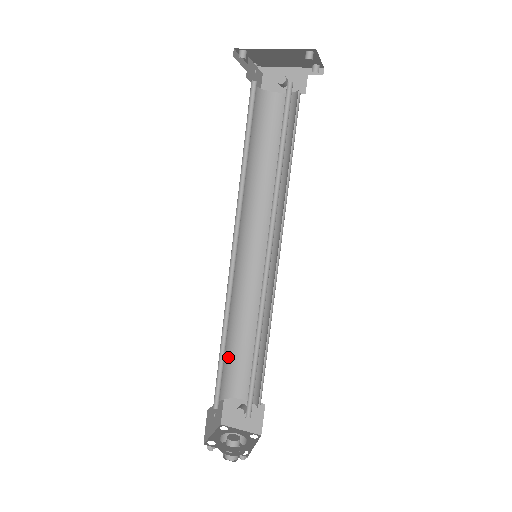
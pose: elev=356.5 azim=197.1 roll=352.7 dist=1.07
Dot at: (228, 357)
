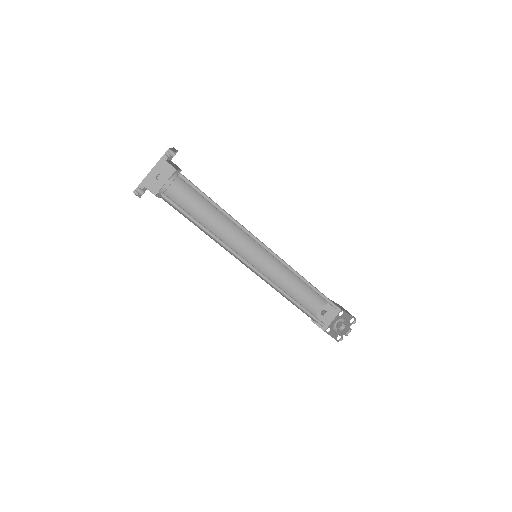
Dot at: (296, 306)
